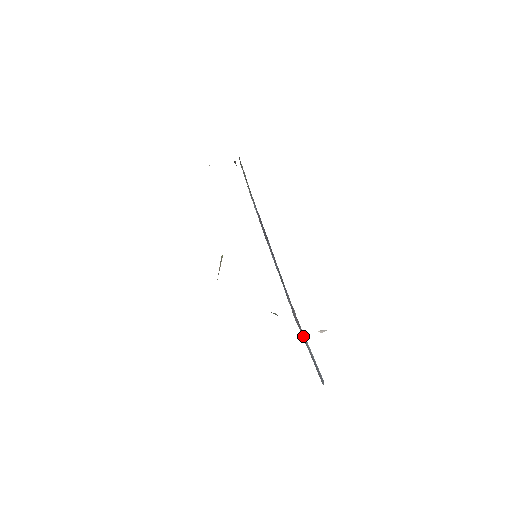
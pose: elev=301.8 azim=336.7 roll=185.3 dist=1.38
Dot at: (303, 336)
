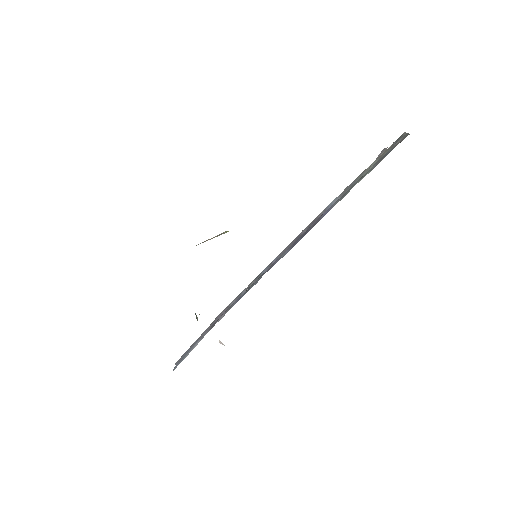
Dot at: (206, 330)
